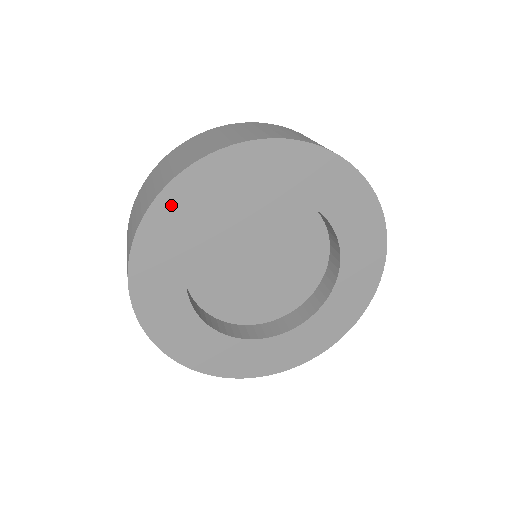
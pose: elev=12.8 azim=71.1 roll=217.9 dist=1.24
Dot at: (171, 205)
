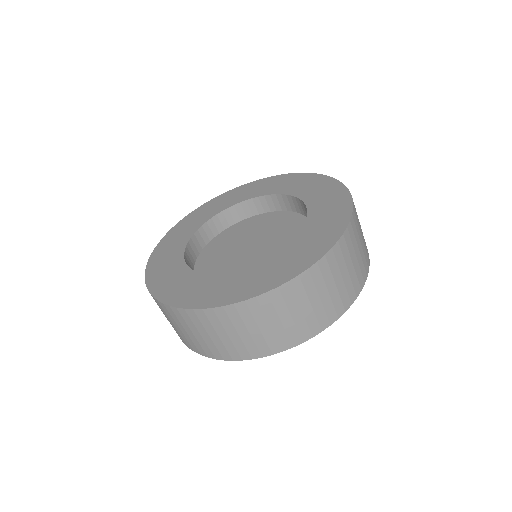
Dot at: occluded
